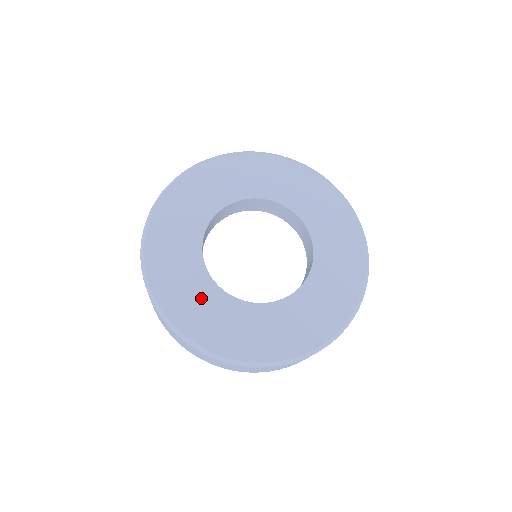
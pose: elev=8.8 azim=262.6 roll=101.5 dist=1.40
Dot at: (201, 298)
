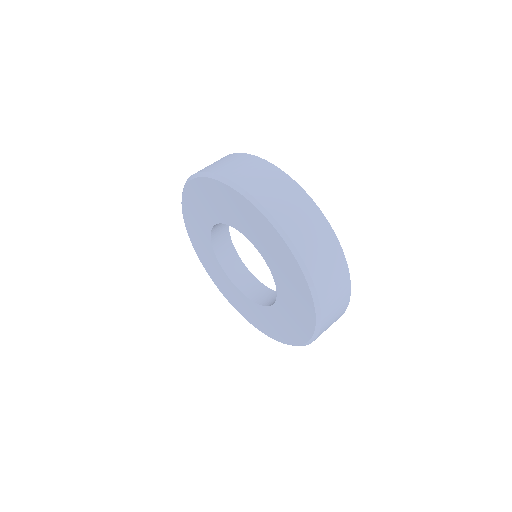
Dot at: (222, 279)
